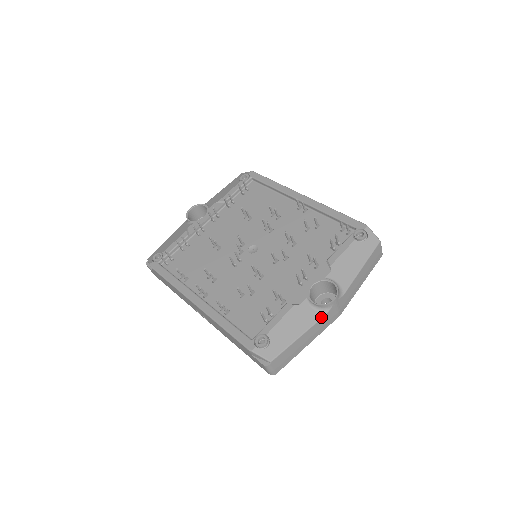
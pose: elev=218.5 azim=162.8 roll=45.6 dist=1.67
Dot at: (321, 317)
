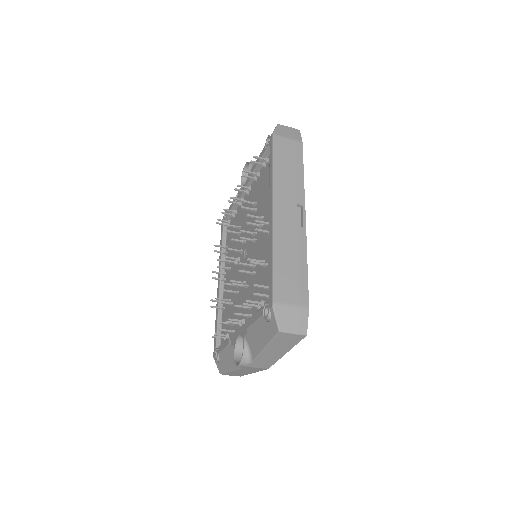
Dot at: (240, 368)
